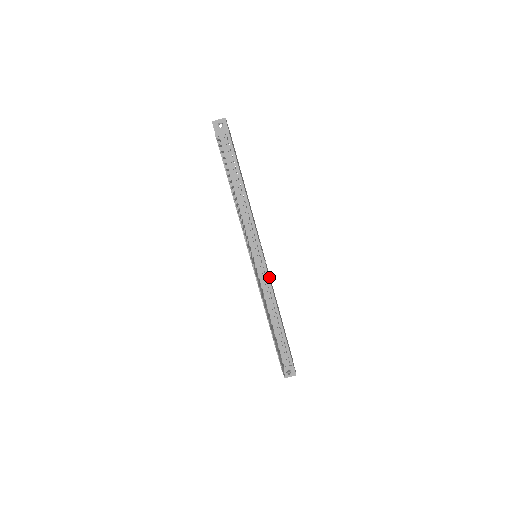
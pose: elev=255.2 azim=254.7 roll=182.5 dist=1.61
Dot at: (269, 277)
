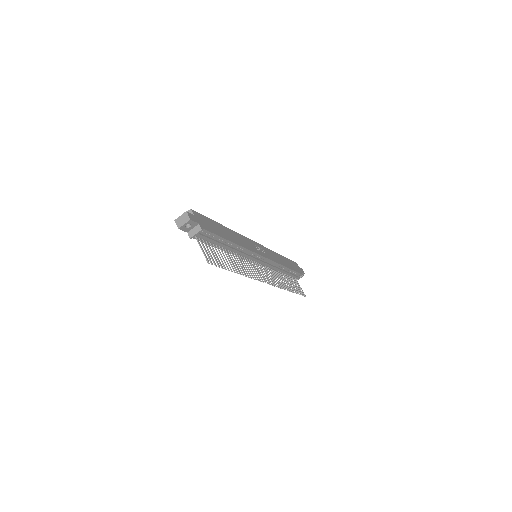
Dot at: (271, 257)
